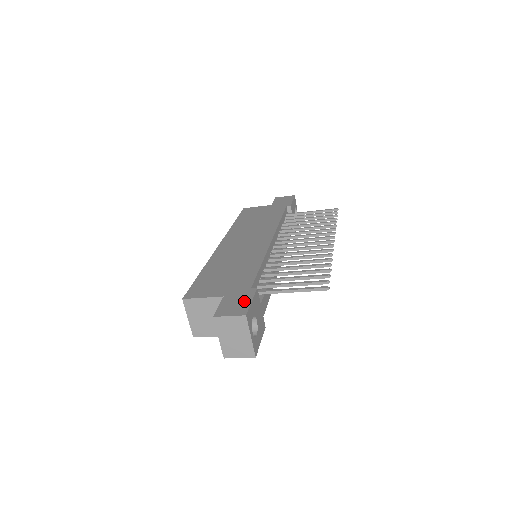
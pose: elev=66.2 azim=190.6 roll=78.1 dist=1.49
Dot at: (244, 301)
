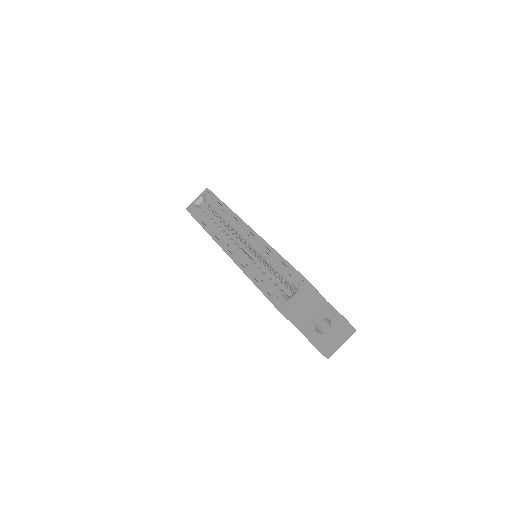
Dot at: occluded
